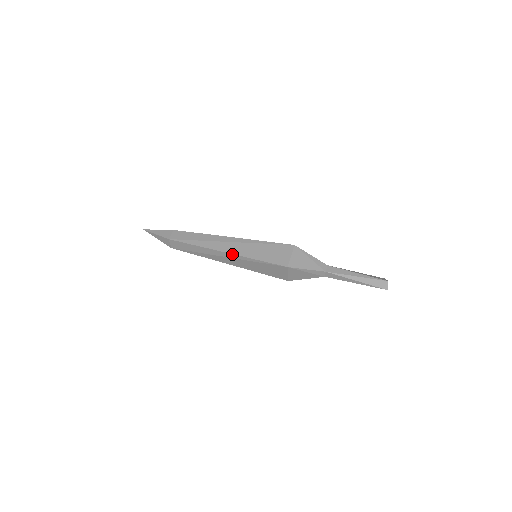
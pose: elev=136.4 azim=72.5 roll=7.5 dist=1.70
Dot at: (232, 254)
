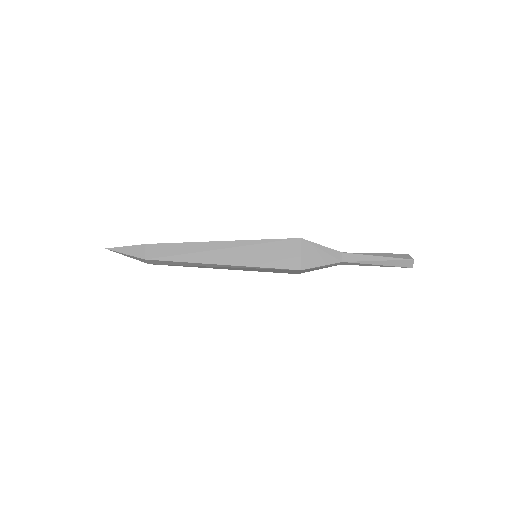
Dot at: (230, 265)
